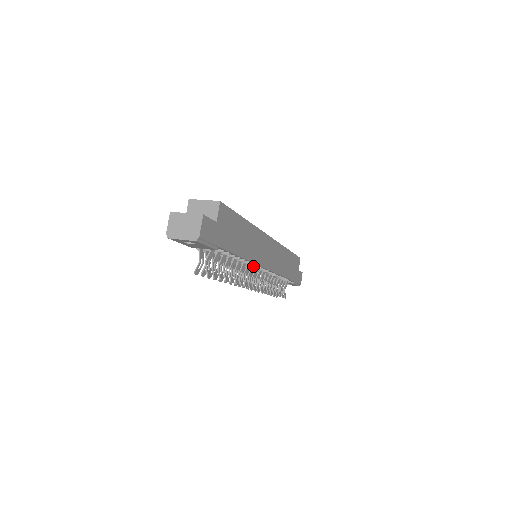
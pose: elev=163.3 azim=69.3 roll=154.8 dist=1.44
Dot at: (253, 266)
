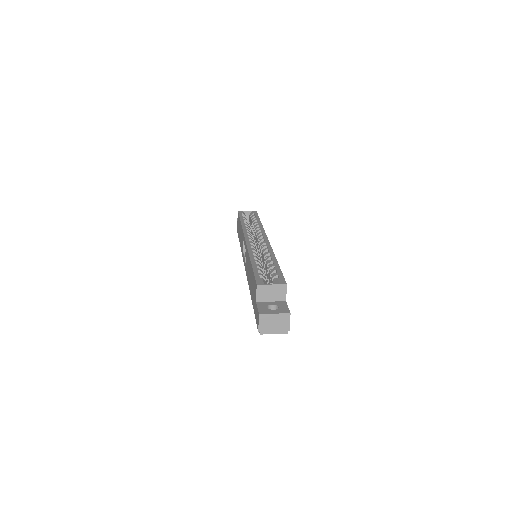
Dot at: occluded
